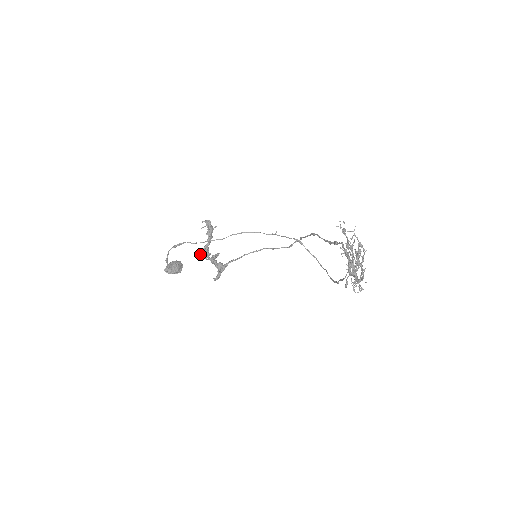
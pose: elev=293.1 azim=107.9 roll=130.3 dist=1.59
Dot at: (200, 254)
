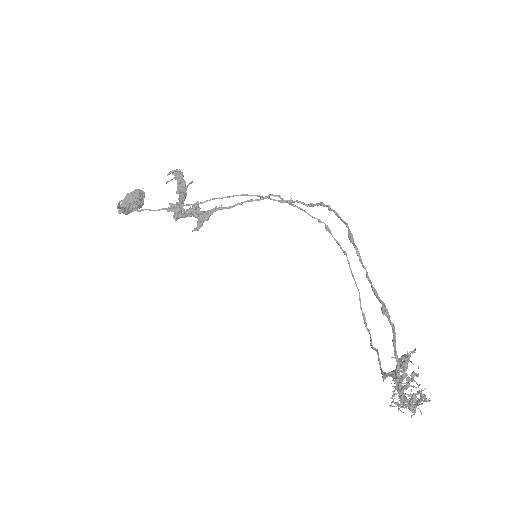
Dot at: (169, 204)
